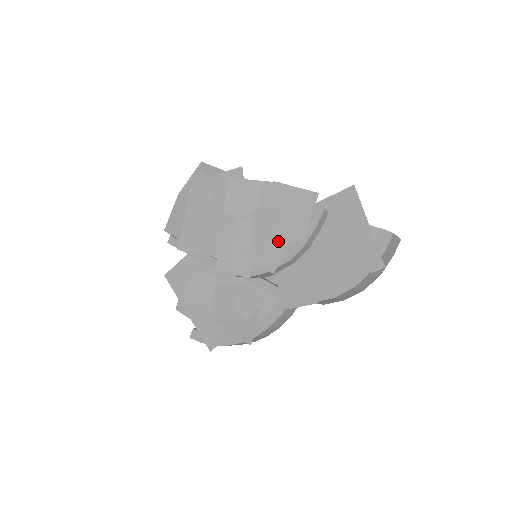
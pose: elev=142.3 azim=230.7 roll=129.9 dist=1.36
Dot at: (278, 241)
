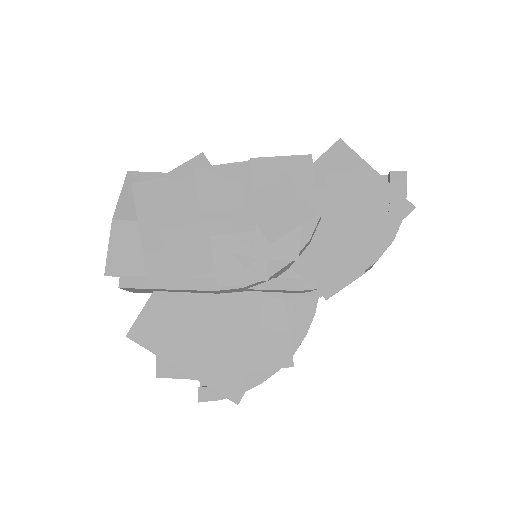
Dot at: (293, 219)
